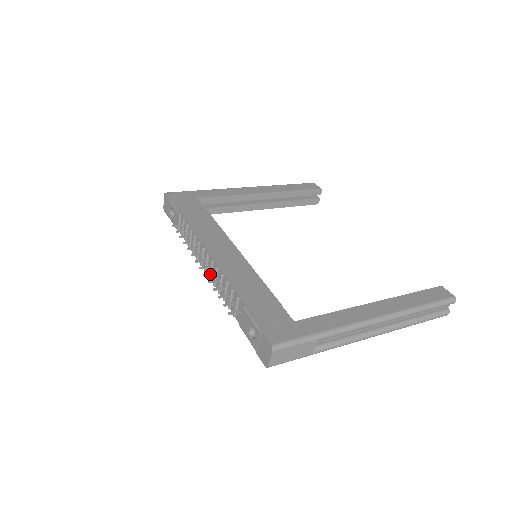
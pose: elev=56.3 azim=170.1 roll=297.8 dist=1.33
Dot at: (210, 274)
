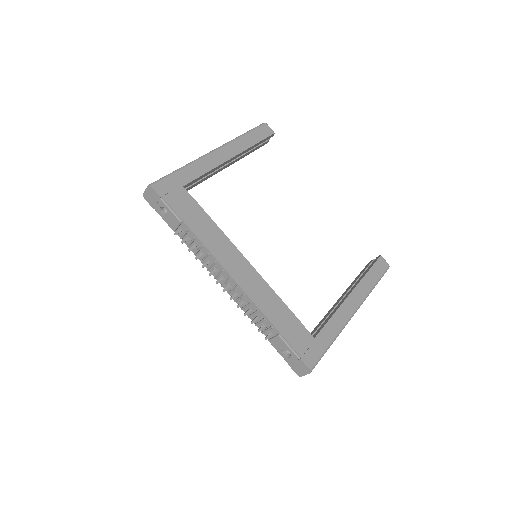
Dot at: occluded
